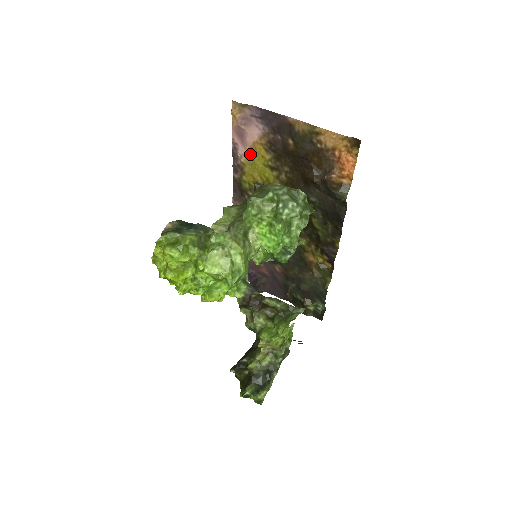
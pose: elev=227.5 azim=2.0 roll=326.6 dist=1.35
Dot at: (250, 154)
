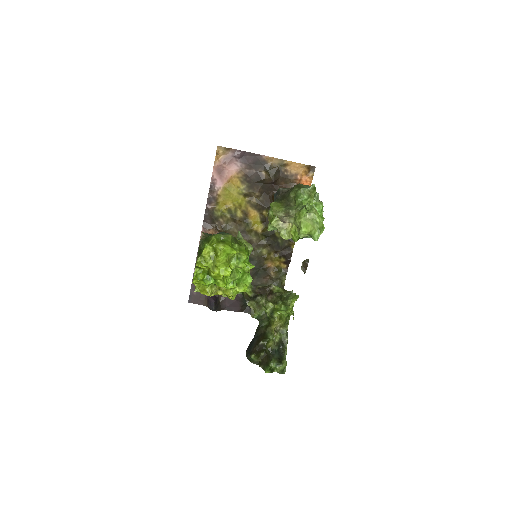
Dot at: (227, 186)
